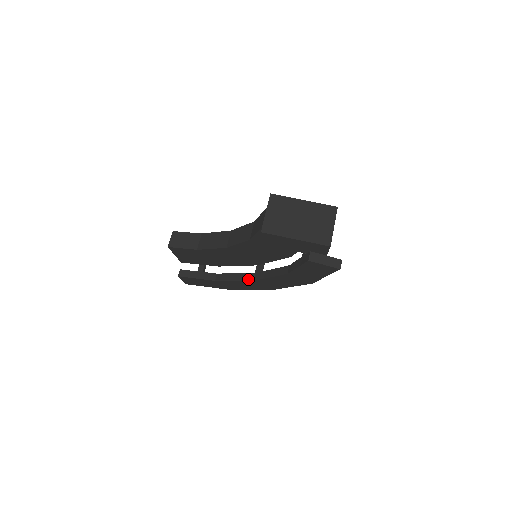
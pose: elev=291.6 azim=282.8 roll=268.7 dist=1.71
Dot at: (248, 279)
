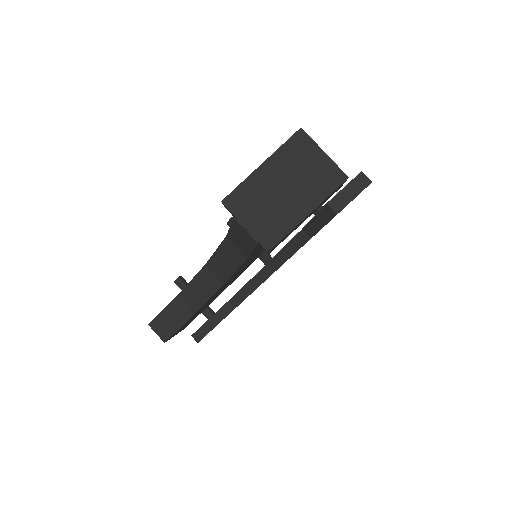
Dot at: (266, 277)
